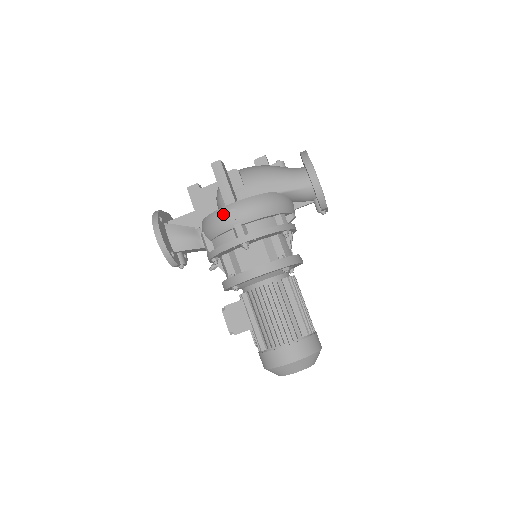
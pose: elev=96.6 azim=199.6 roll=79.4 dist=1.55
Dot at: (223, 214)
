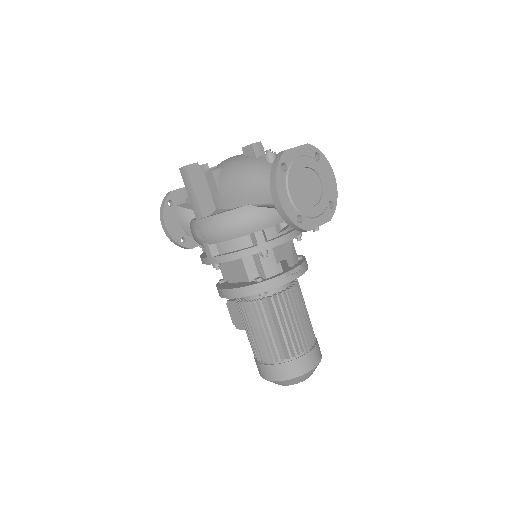
Dot at: (193, 229)
